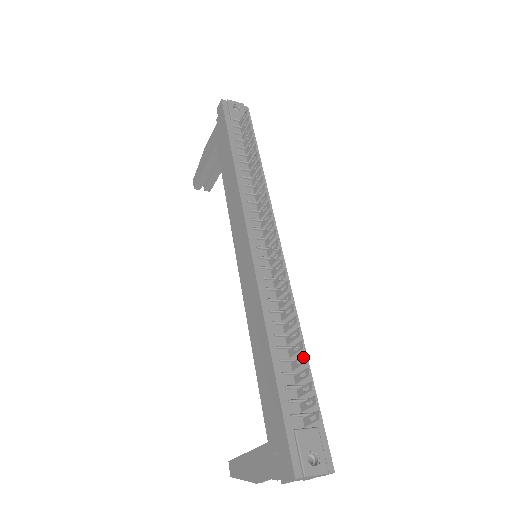
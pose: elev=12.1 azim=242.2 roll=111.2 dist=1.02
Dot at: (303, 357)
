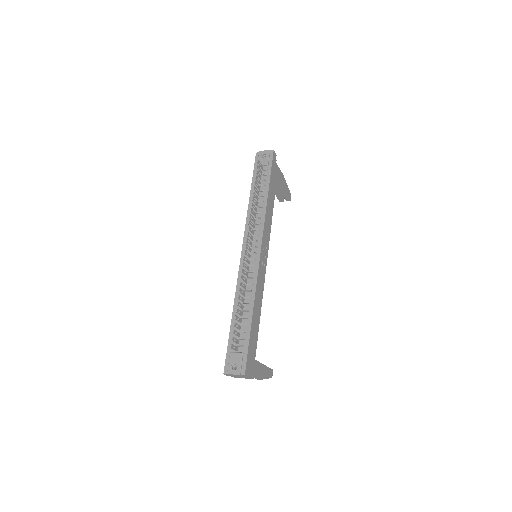
Dot at: (236, 317)
